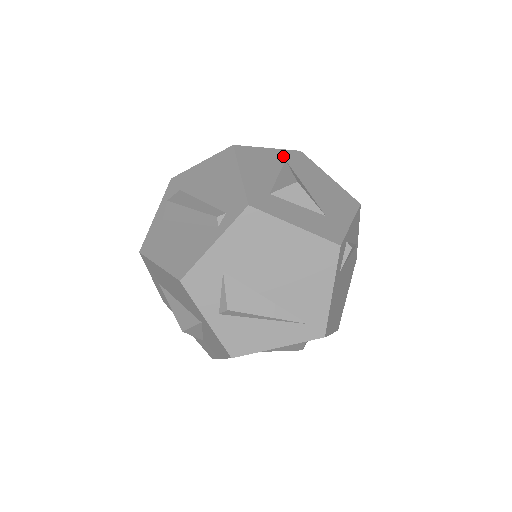
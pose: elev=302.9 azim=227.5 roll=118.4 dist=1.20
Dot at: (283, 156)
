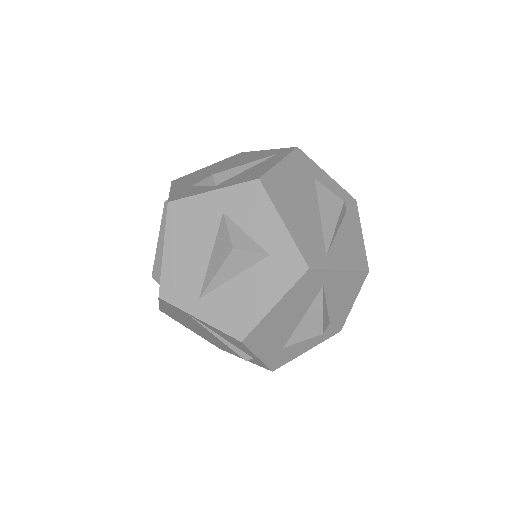
Dot at: occluded
